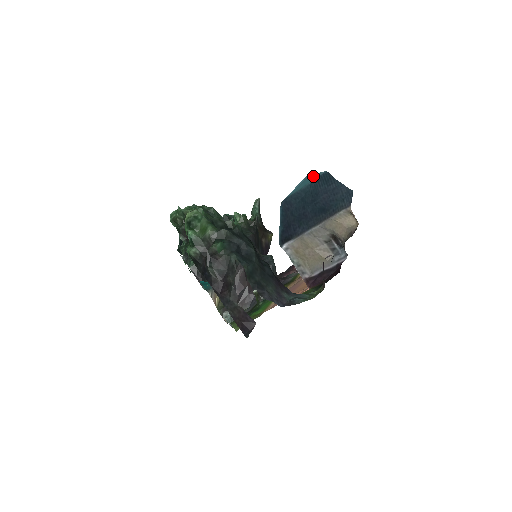
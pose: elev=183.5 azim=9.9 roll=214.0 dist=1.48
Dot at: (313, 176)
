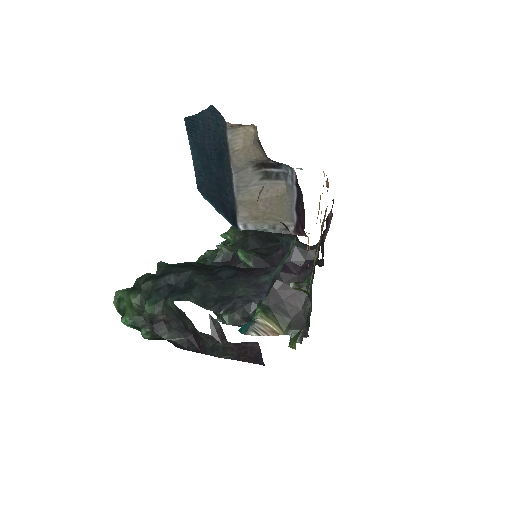
Dot at: occluded
